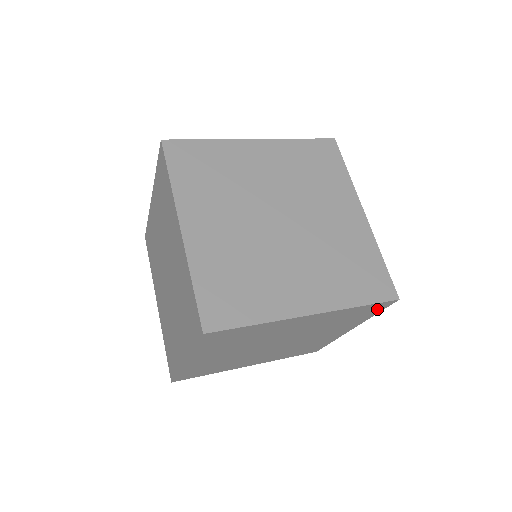
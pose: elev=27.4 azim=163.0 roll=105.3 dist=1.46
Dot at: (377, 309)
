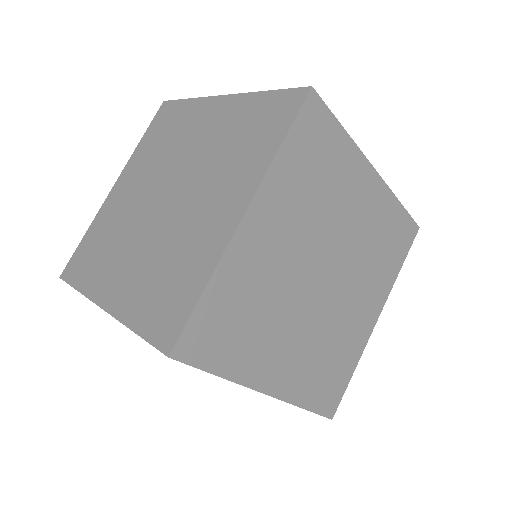
Dot at: occluded
